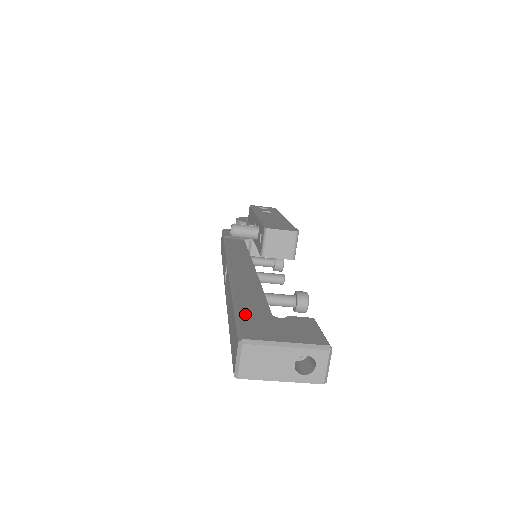
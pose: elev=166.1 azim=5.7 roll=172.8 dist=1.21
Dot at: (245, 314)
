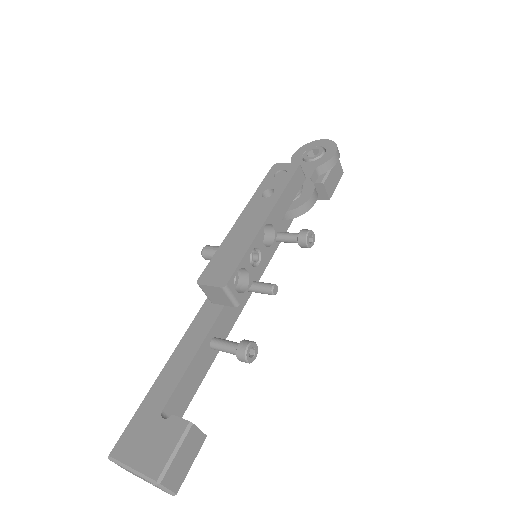
Dot at: (143, 408)
